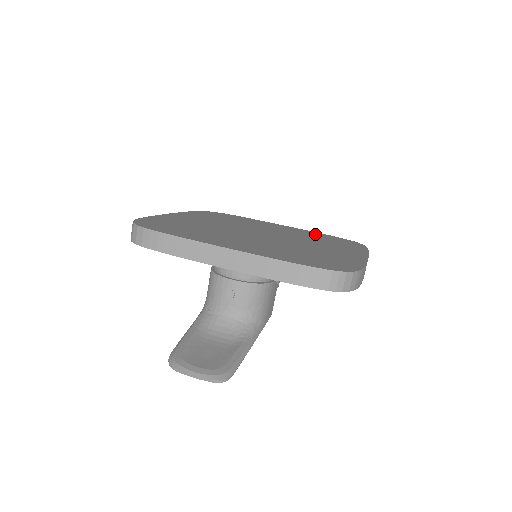
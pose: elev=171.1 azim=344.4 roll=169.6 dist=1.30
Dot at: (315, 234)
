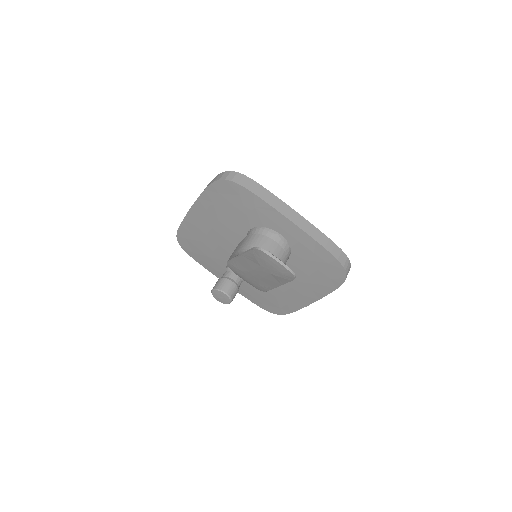
Dot at: occluded
